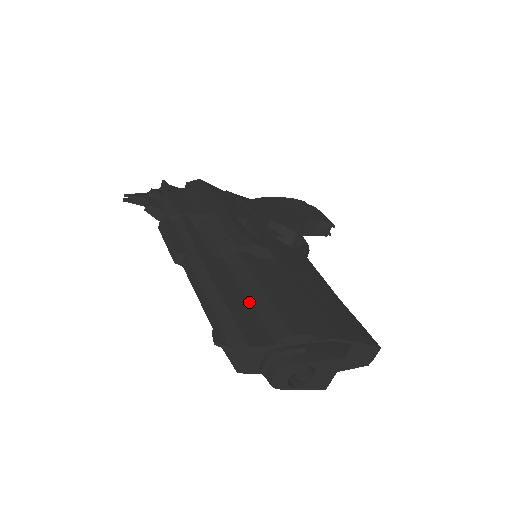
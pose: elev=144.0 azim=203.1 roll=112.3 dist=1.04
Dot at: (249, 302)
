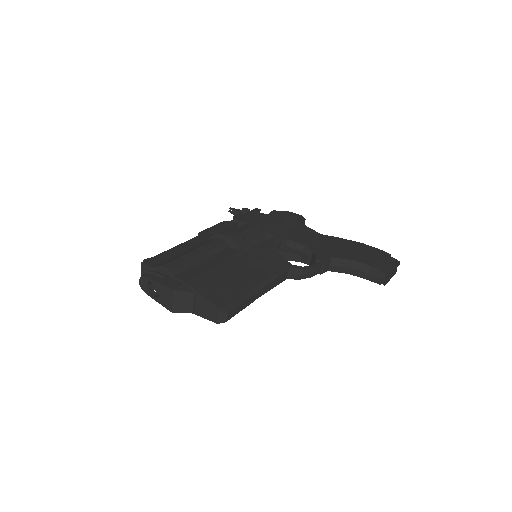
Dot at: (180, 254)
